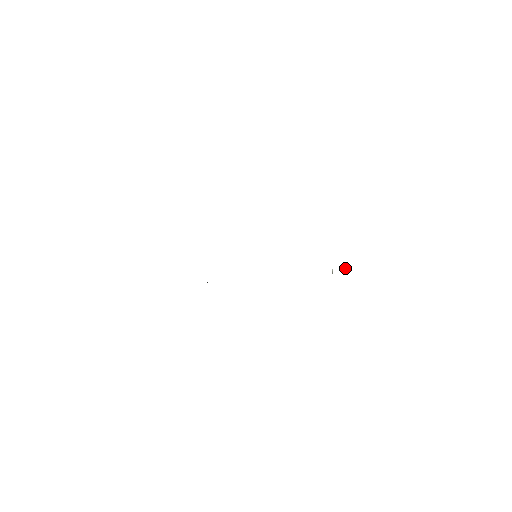
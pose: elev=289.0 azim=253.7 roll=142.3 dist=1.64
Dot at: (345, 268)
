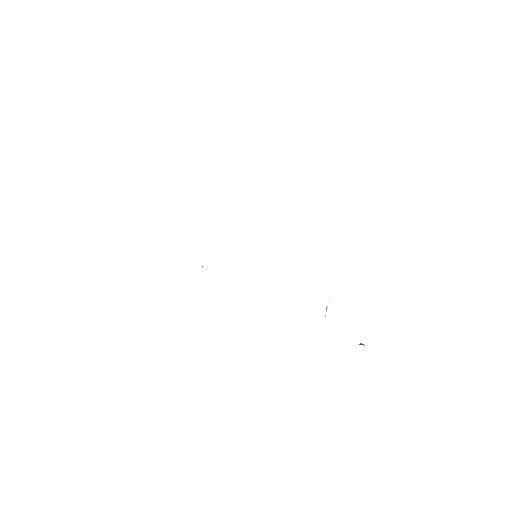
Dot at: (359, 344)
